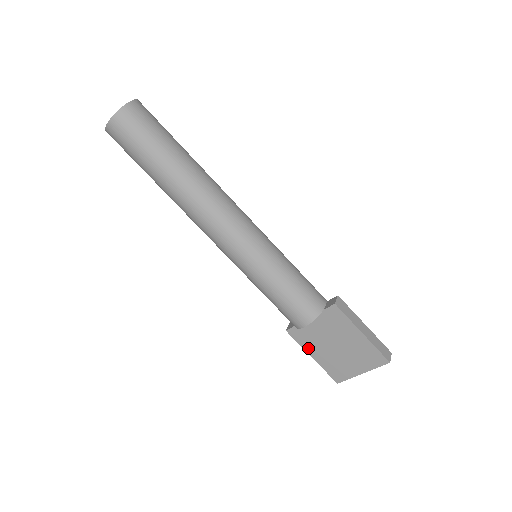
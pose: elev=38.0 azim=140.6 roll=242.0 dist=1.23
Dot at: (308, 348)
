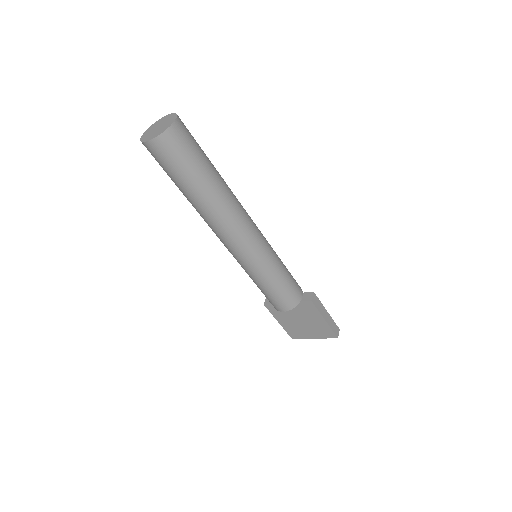
Dot at: (278, 317)
